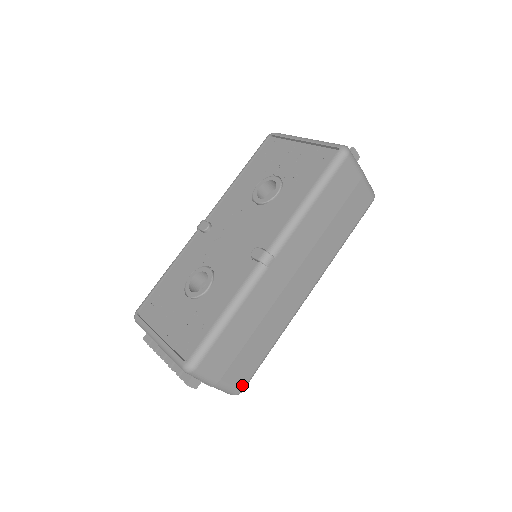
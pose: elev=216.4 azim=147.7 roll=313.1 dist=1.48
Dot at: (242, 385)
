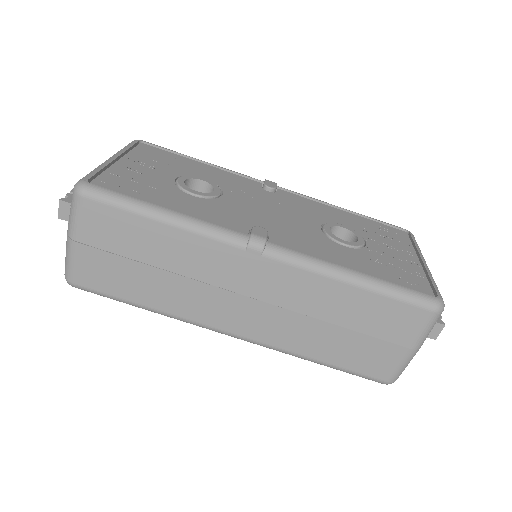
Dot at: (81, 281)
